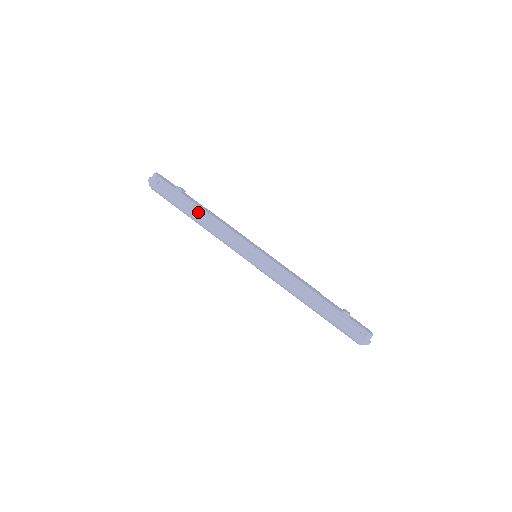
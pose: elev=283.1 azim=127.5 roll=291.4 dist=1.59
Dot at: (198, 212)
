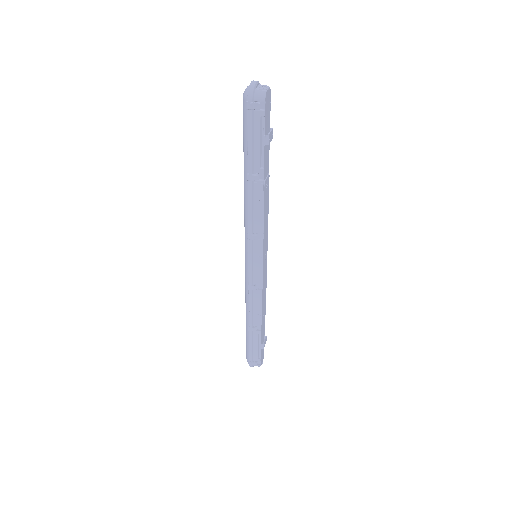
Dot at: (256, 183)
